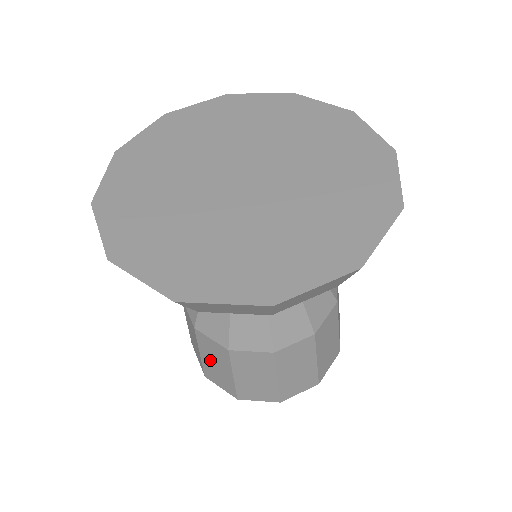
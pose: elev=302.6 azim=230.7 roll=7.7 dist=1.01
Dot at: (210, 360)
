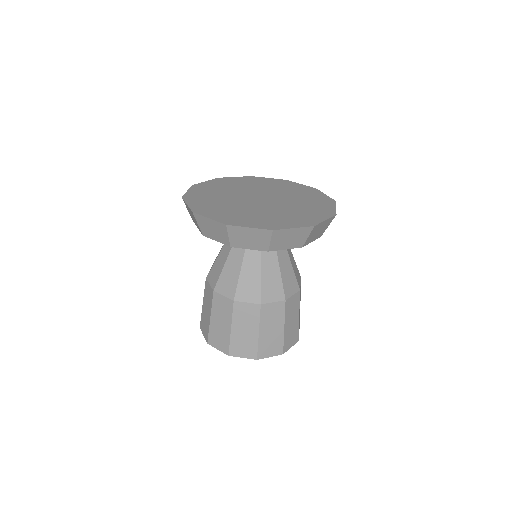
Dot at: (240, 329)
